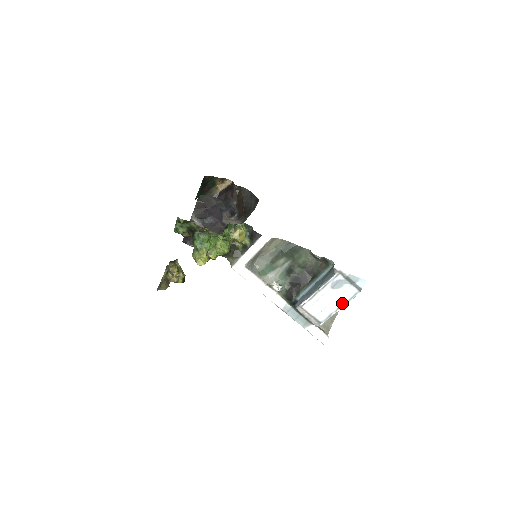
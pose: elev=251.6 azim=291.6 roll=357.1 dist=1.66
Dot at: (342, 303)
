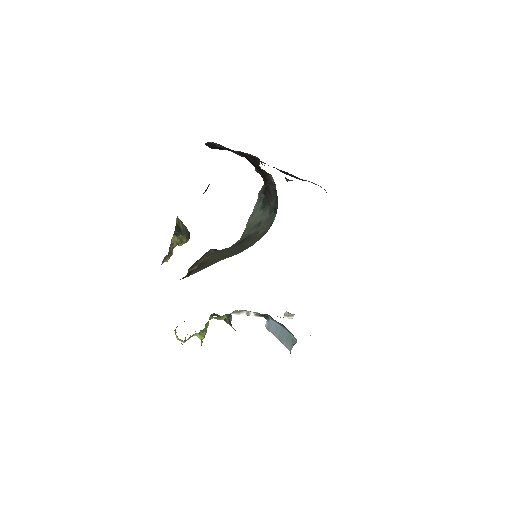
Dot at: occluded
